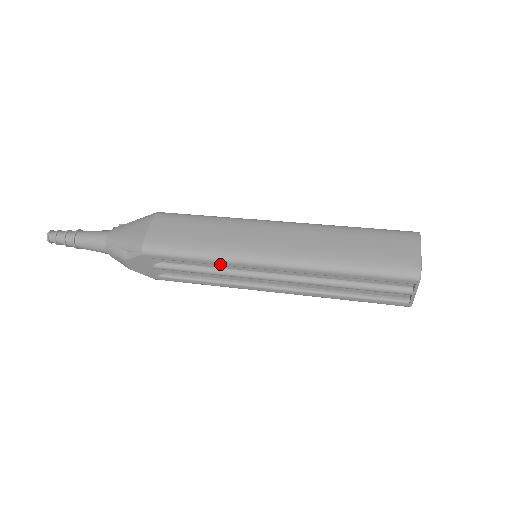
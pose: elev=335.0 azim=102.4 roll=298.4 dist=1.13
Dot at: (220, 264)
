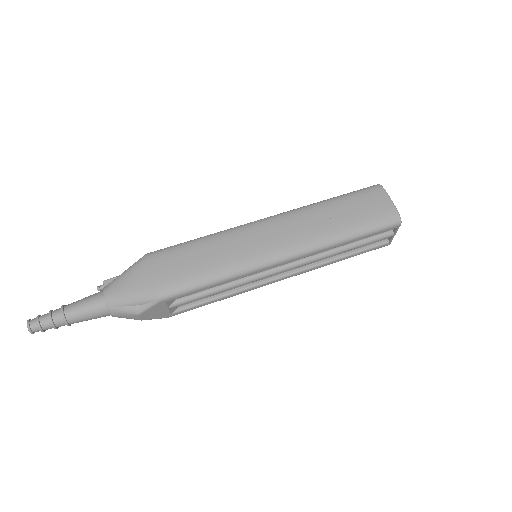
Dot at: occluded
